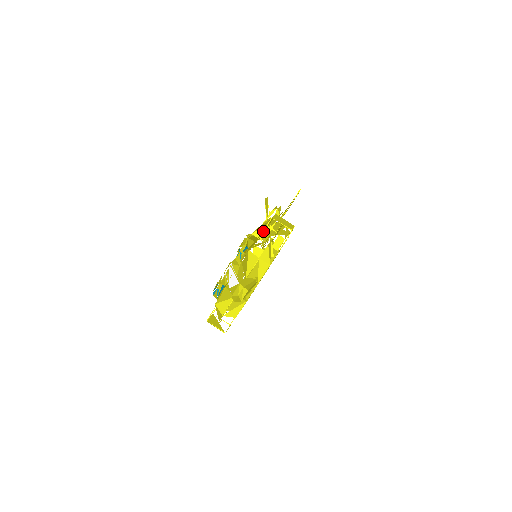
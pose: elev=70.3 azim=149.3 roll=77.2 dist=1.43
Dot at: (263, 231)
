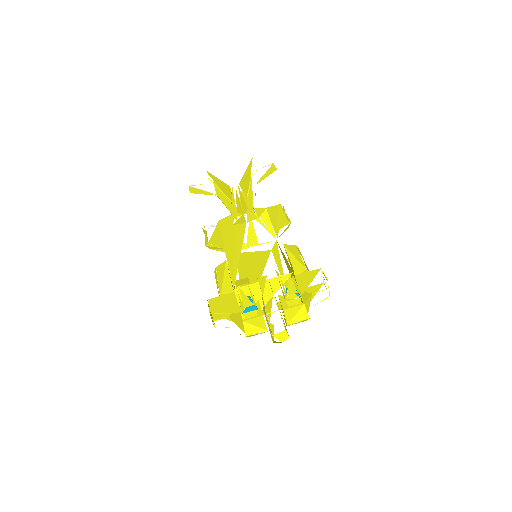
Dot at: occluded
